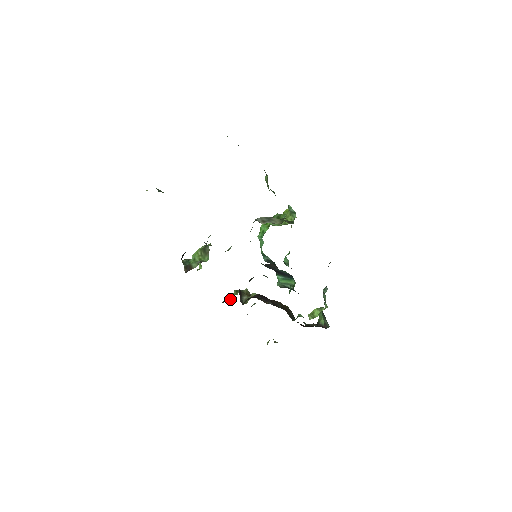
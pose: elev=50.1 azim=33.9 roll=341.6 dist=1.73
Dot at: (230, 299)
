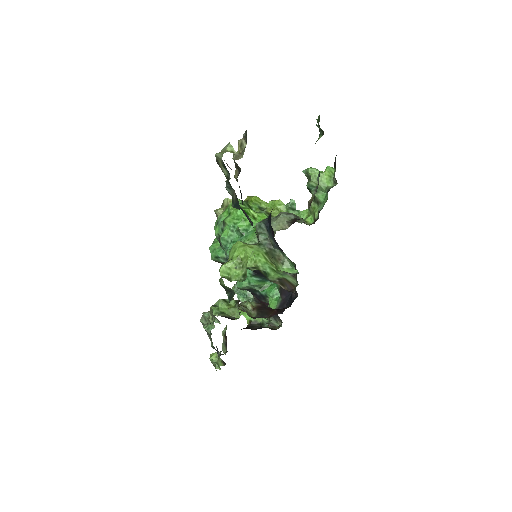
Dot at: (229, 313)
